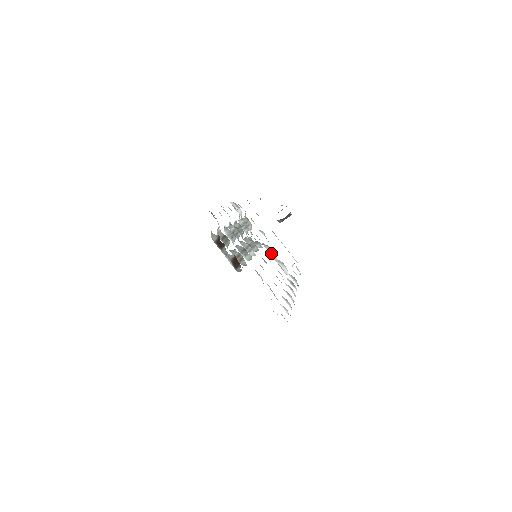
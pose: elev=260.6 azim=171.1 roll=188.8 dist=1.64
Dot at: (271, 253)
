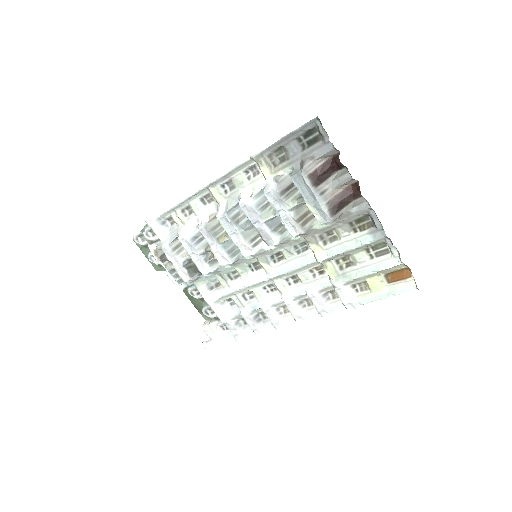
Dot at: (206, 292)
